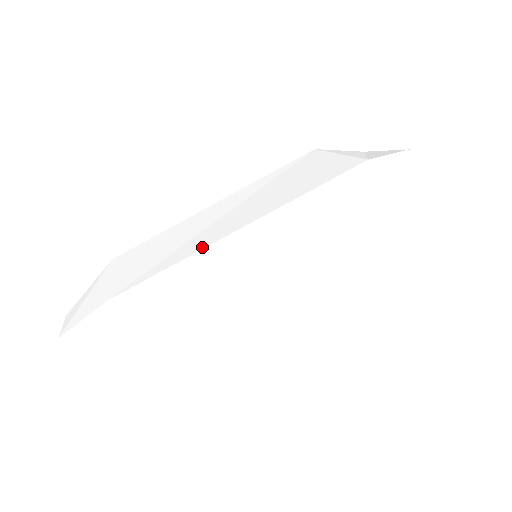
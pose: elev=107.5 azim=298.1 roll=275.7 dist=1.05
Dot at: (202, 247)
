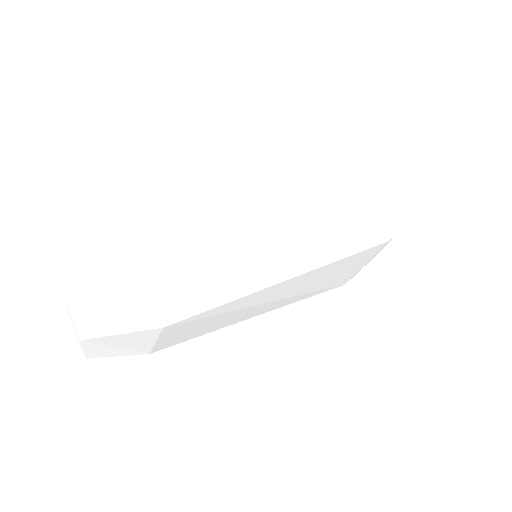
Dot at: (203, 208)
